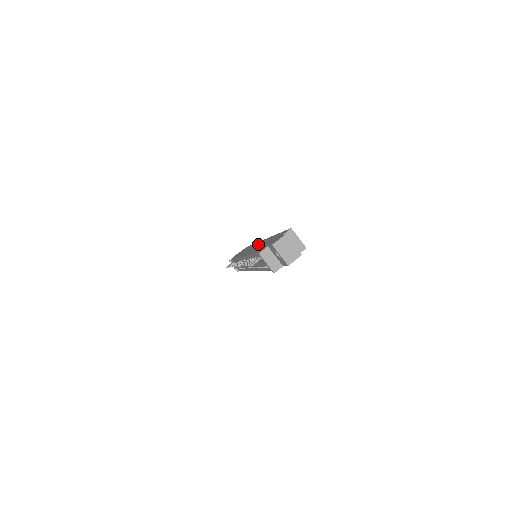
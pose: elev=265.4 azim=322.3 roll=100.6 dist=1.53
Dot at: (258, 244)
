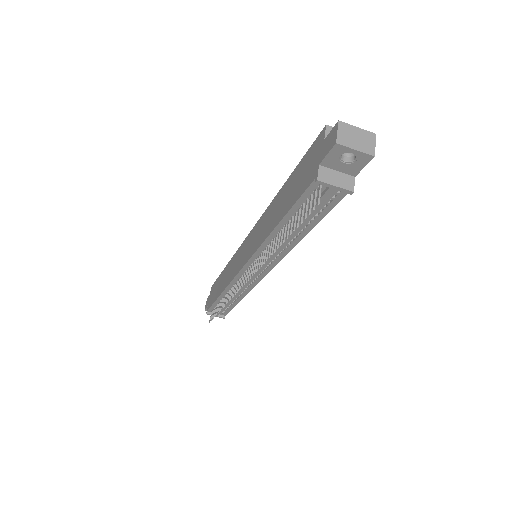
Dot at: (253, 235)
